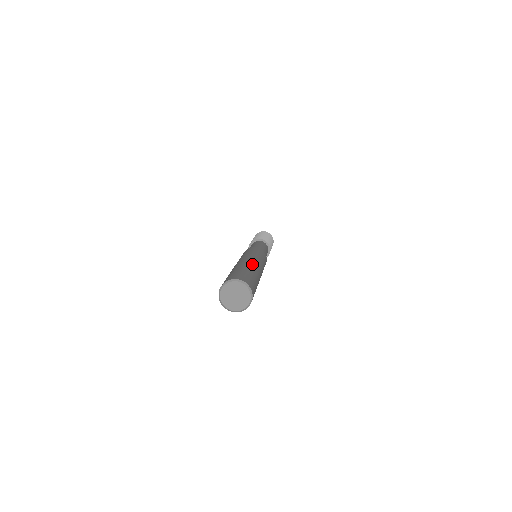
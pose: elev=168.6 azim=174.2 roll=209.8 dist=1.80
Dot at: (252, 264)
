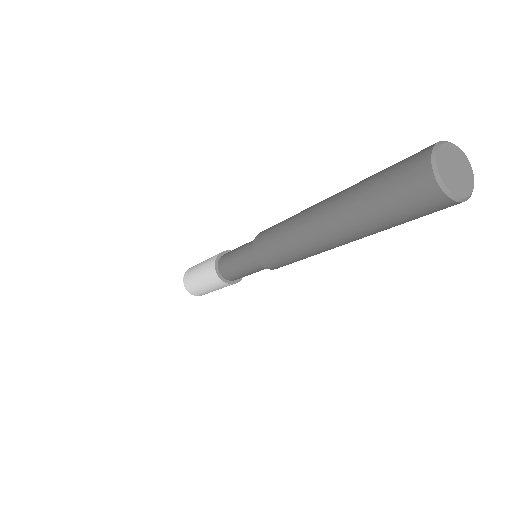
Dot at: occluded
